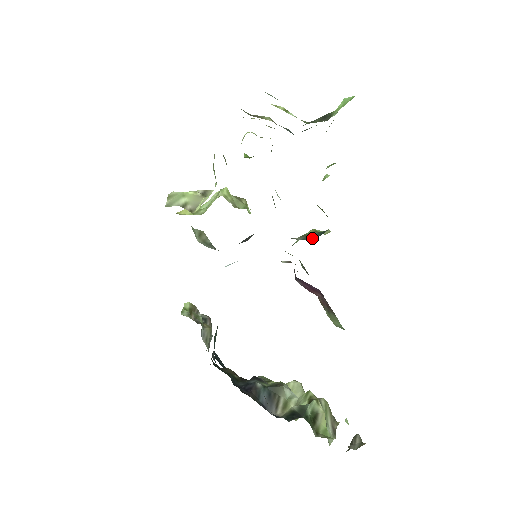
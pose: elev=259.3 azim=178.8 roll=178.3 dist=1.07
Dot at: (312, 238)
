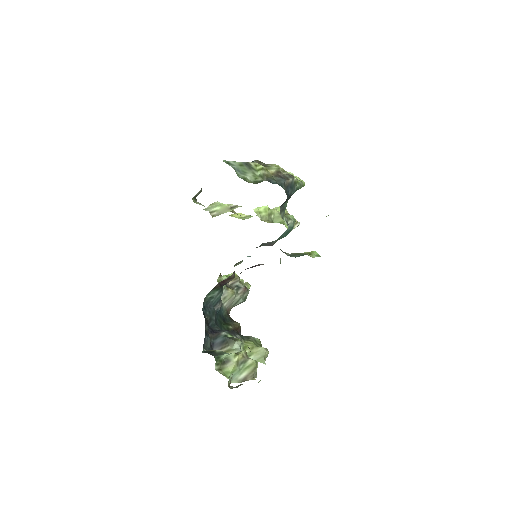
Dot at: (294, 256)
